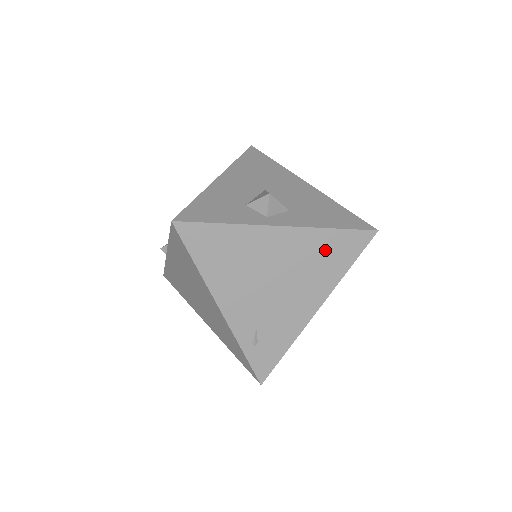
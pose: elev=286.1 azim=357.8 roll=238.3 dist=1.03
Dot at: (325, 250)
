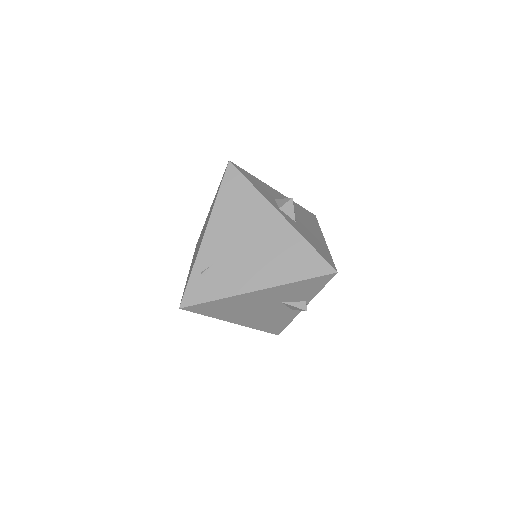
Dot at: (294, 253)
